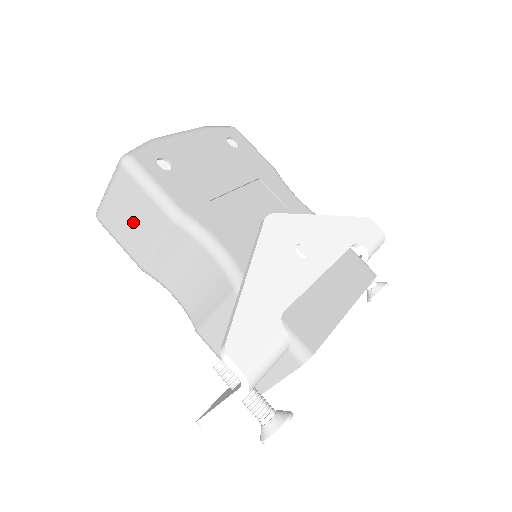
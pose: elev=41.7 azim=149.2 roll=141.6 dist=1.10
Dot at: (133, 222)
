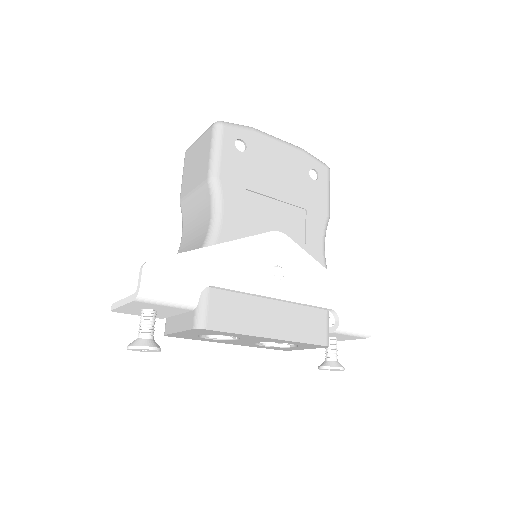
Dot at: (195, 166)
